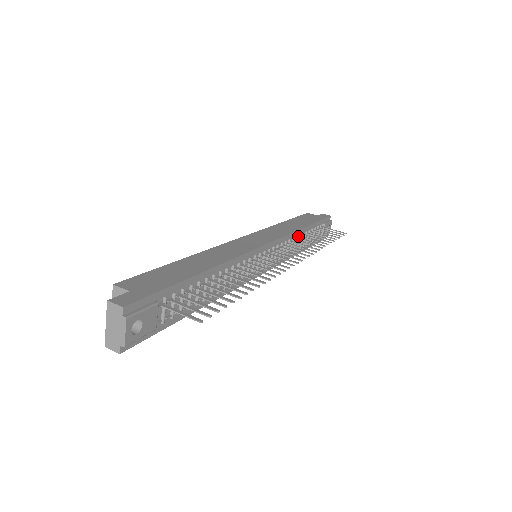
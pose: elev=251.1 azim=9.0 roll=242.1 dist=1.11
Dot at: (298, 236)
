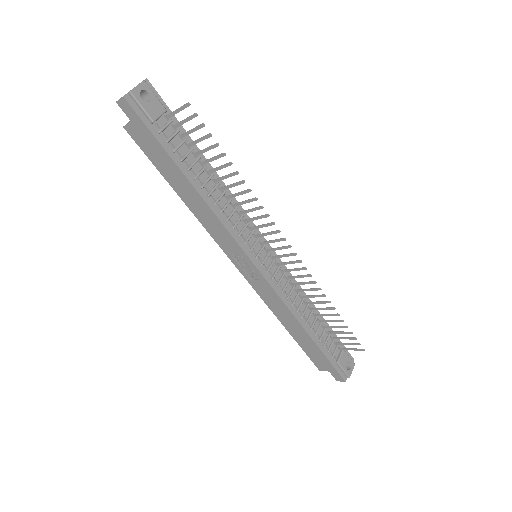
Dot at: (306, 304)
